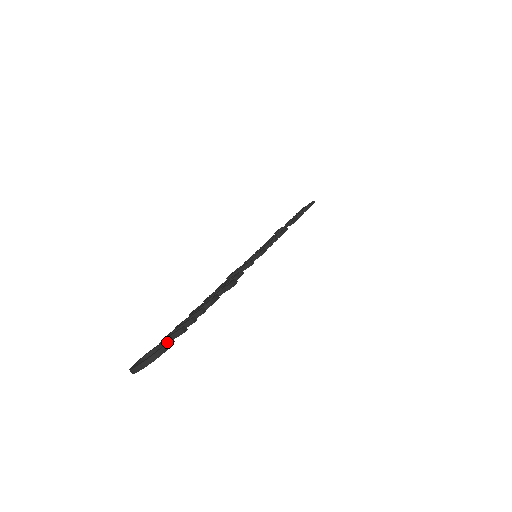
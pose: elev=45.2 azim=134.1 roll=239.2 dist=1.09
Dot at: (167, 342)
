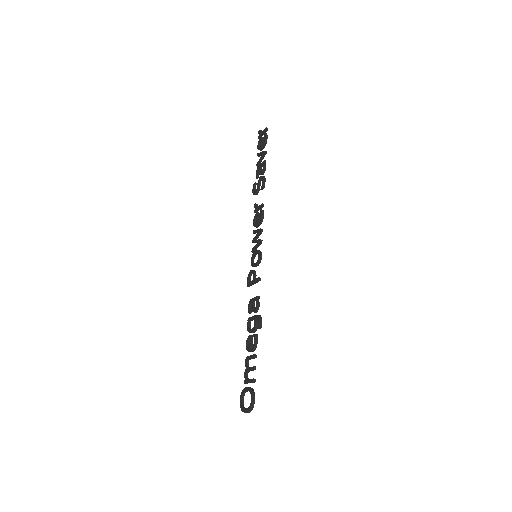
Dot at: (252, 399)
